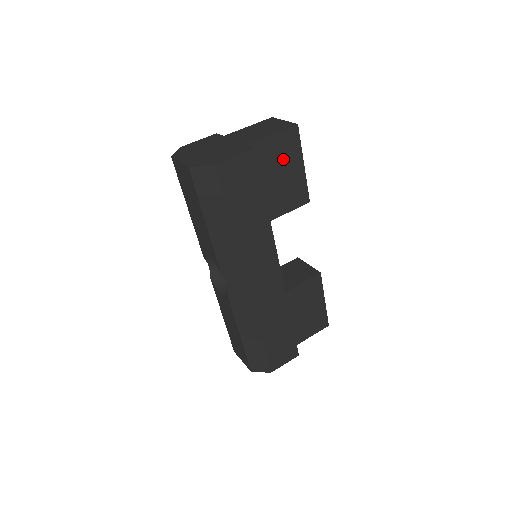
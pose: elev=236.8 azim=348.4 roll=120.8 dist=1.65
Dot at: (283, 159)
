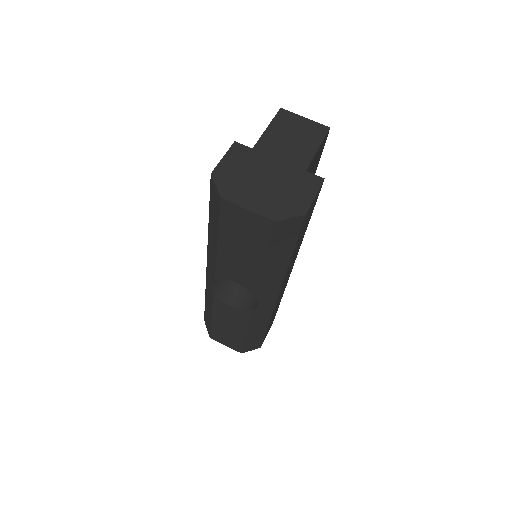
Dot at: (314, 167)
